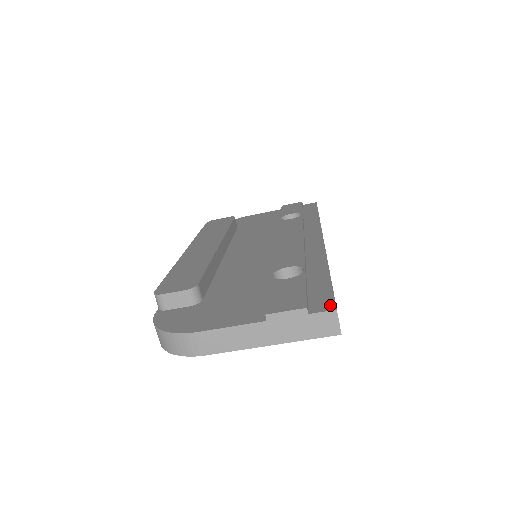
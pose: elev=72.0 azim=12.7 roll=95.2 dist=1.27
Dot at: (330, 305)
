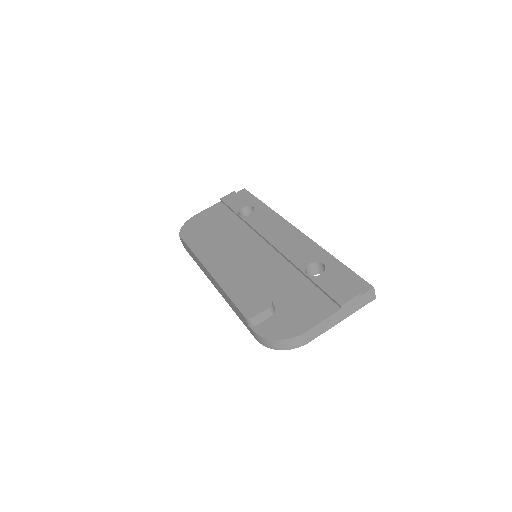
Dot at: (367, 286)
